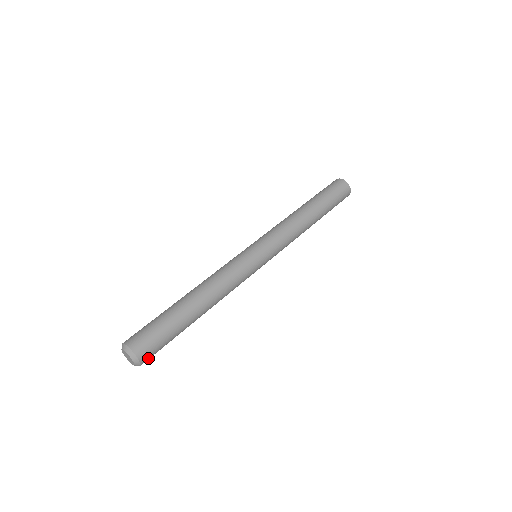
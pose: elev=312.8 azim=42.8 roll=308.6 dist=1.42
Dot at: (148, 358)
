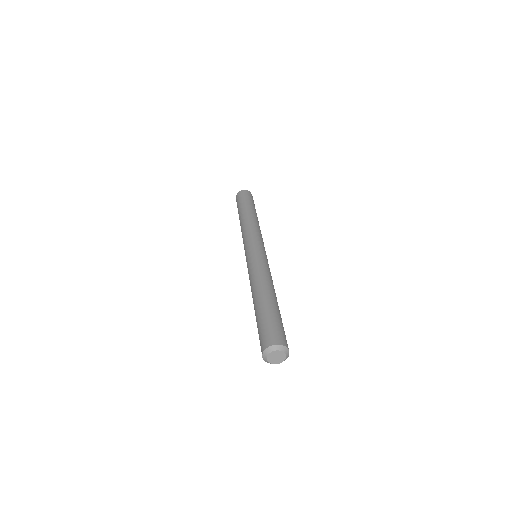
Dot at: occluded
